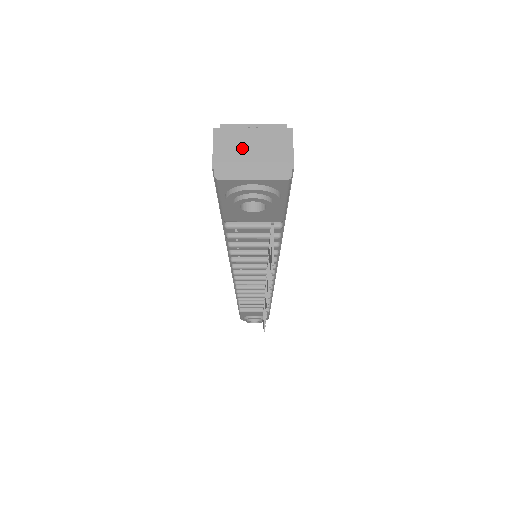
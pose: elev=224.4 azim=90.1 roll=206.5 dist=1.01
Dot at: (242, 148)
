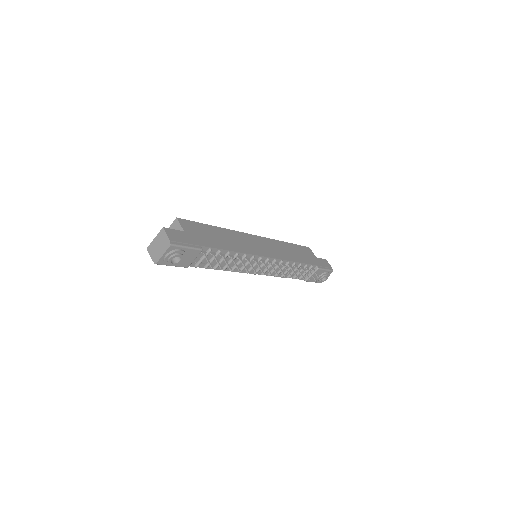
Dot at: (156, 248)
